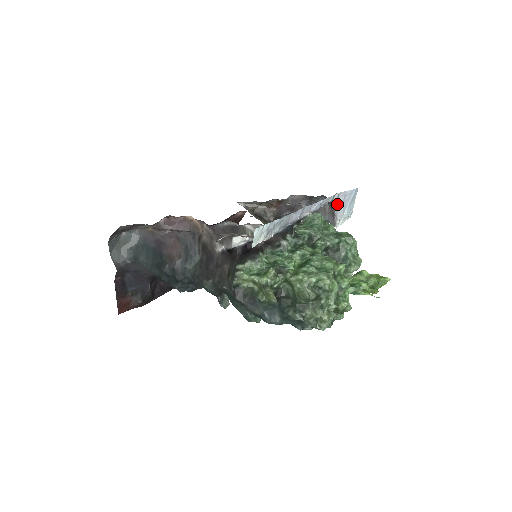
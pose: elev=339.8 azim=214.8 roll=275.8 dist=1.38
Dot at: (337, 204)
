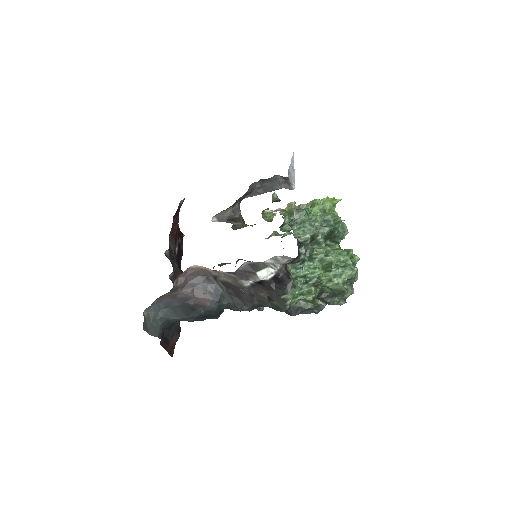
Dot at: (290, 176)
